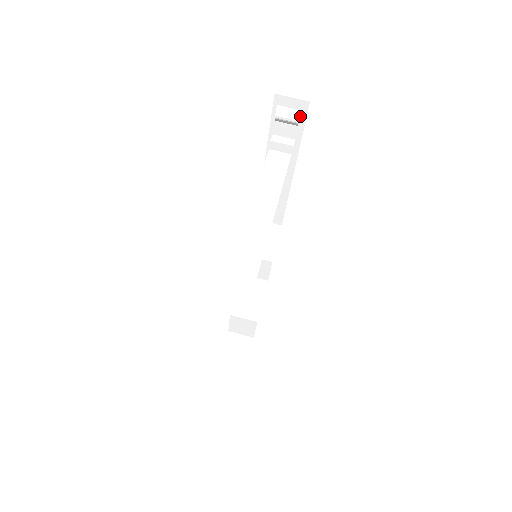
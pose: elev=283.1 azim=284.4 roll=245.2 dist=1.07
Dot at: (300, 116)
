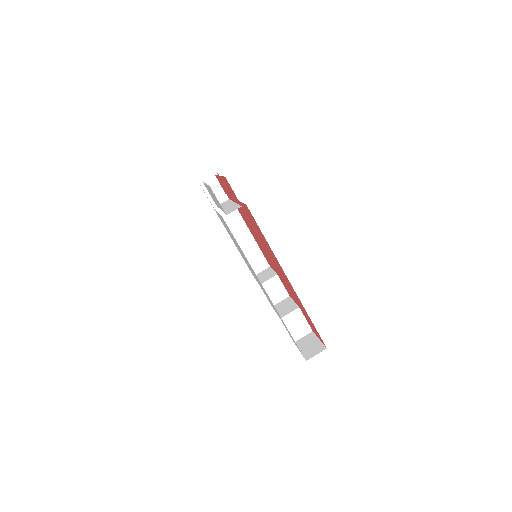
Dot at: occluded
